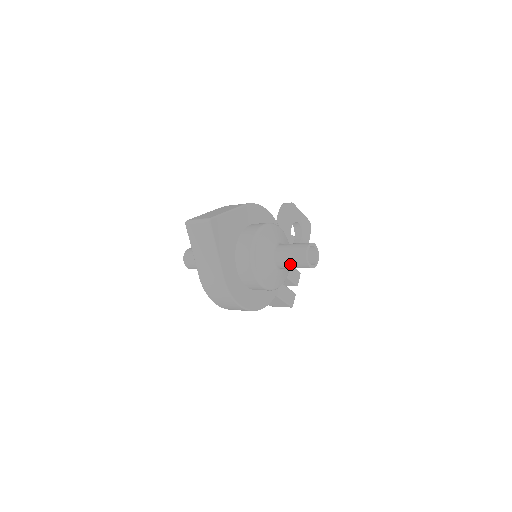
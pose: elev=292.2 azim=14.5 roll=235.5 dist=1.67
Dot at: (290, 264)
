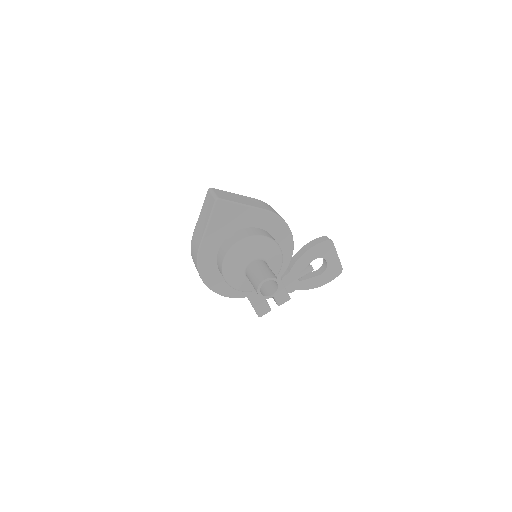
Dot at: (251, 280)
